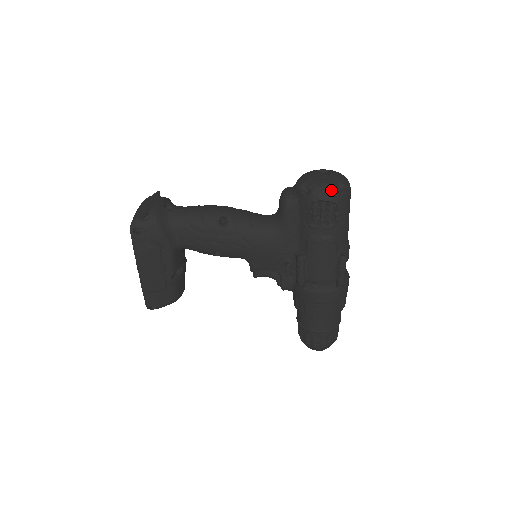
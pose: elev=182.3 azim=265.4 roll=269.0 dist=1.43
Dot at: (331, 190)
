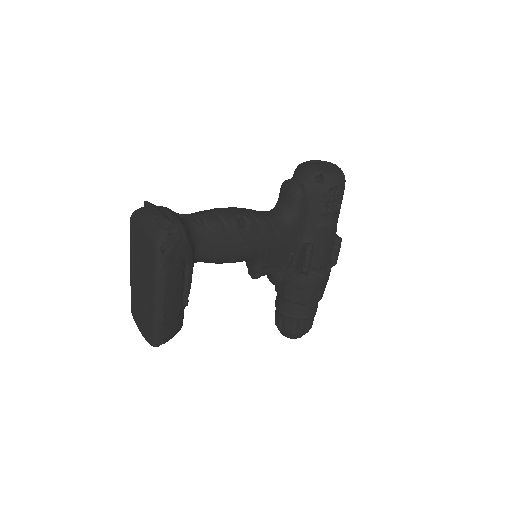
Dot at: (341, 176)
